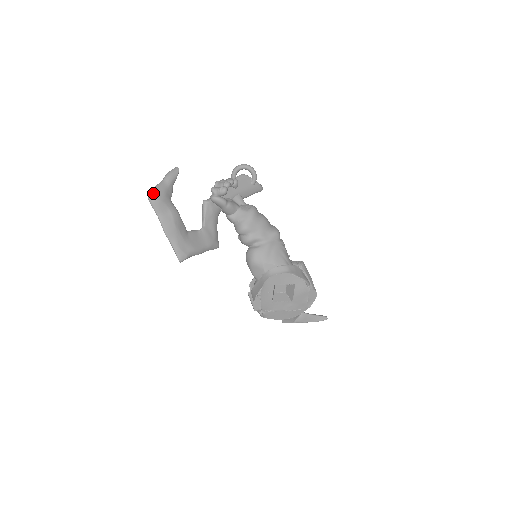
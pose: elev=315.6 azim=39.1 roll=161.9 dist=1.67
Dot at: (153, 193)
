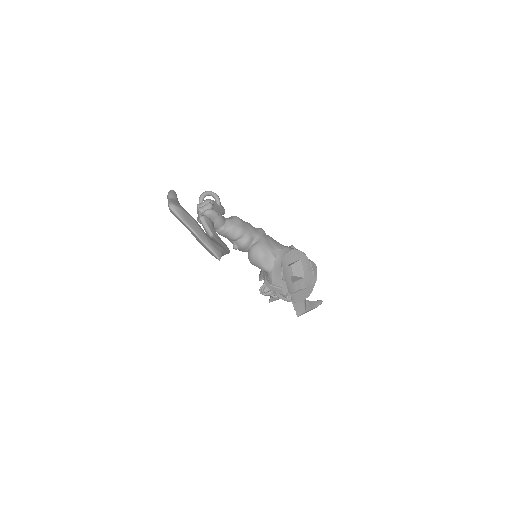
Dot at: (173, 203)
